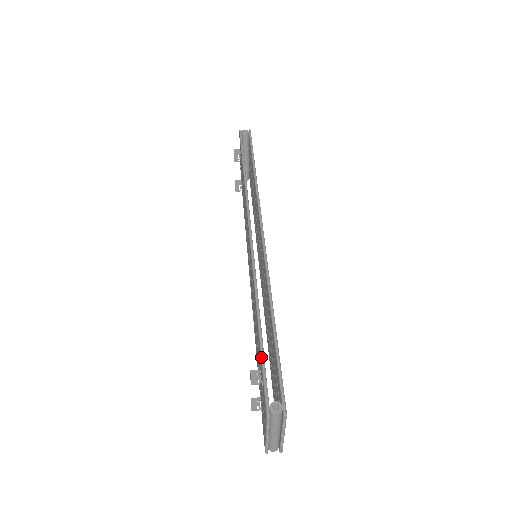
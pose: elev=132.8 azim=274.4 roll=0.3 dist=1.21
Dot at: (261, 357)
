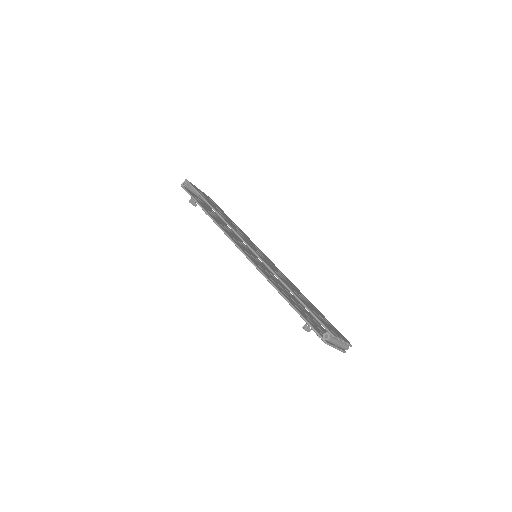
Dot at: (301, 317)
